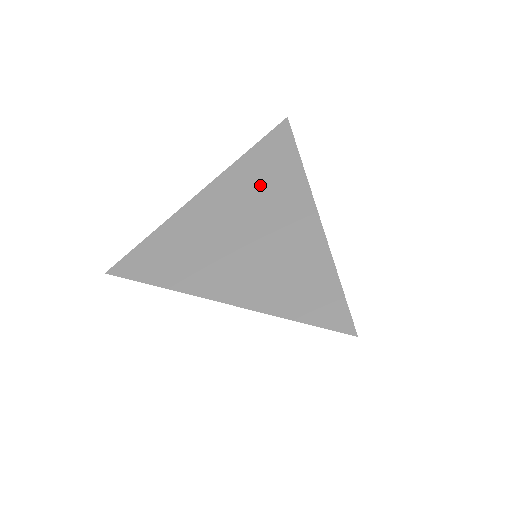
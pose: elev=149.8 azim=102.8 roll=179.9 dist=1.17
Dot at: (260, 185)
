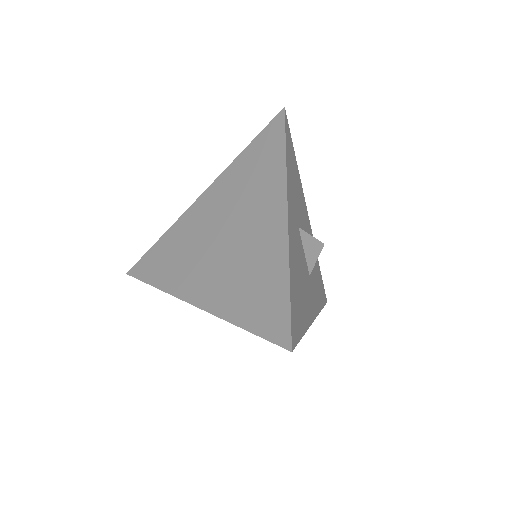
Dot at: (246, 185)
